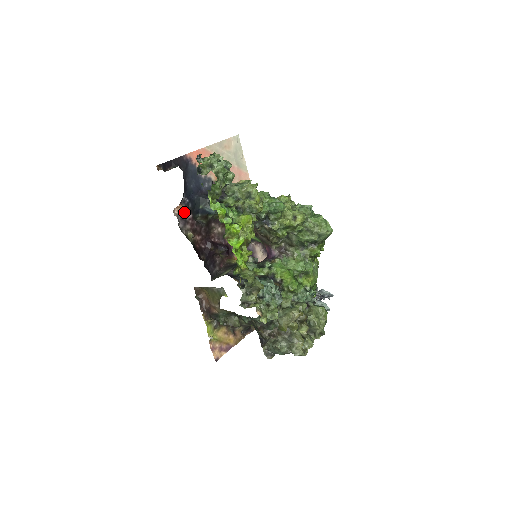
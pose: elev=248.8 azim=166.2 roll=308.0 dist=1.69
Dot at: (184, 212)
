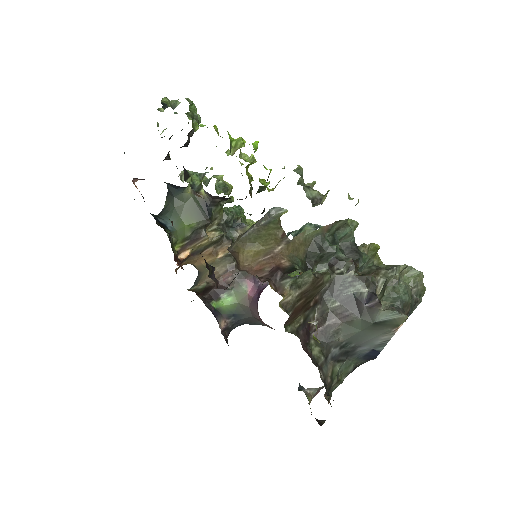
Dot at: occluded
